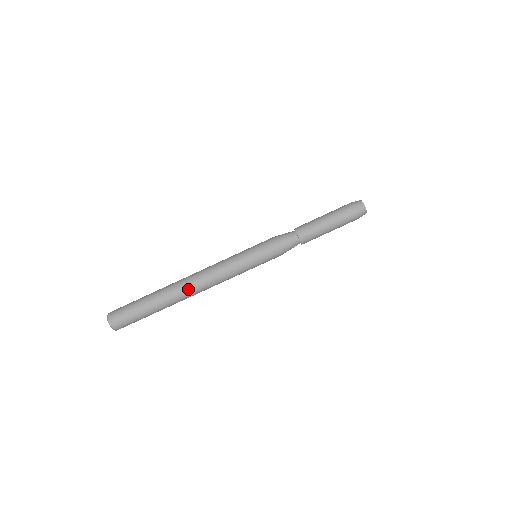
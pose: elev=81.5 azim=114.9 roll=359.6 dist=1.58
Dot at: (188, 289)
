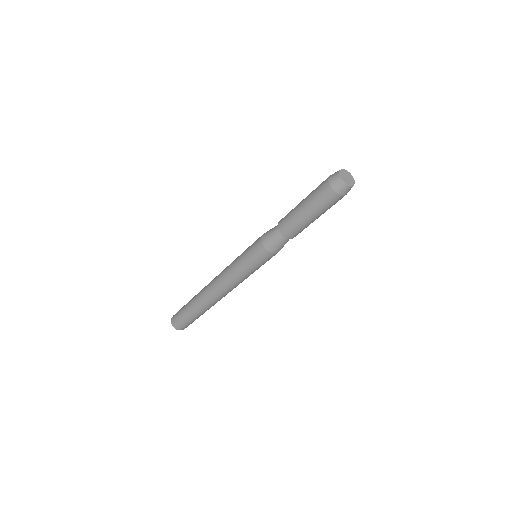
Dot at: (217, 300)
